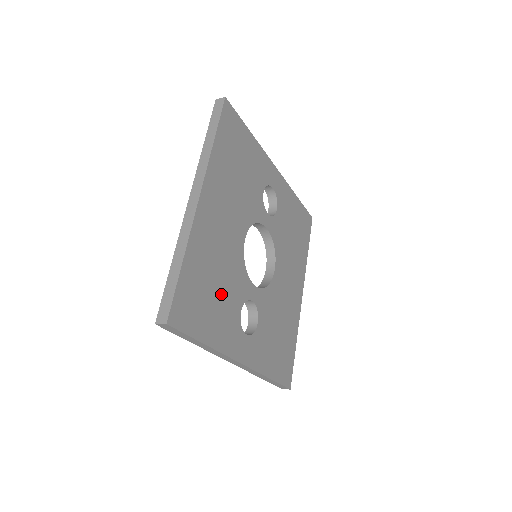
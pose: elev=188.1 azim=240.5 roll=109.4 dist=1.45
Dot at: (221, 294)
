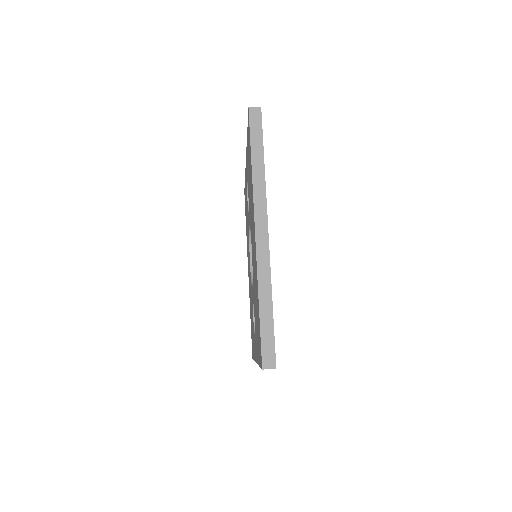
Dot at: occluded
